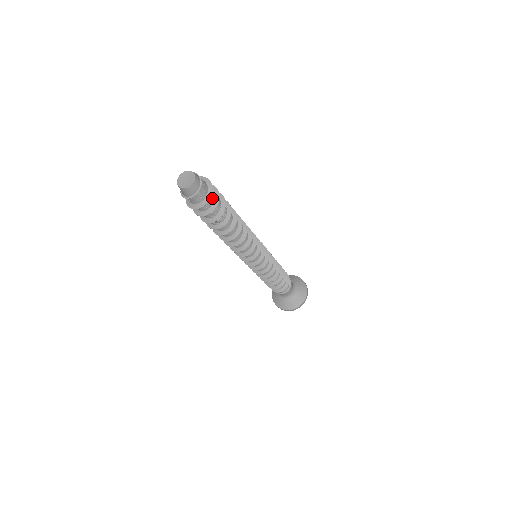
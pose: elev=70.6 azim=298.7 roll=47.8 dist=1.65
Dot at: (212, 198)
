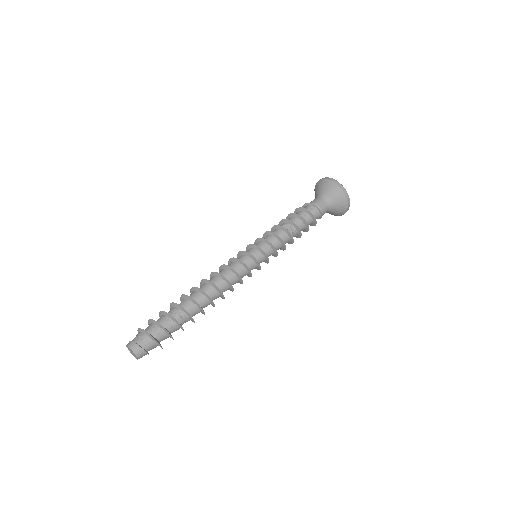
Dot at: (161, 333)
